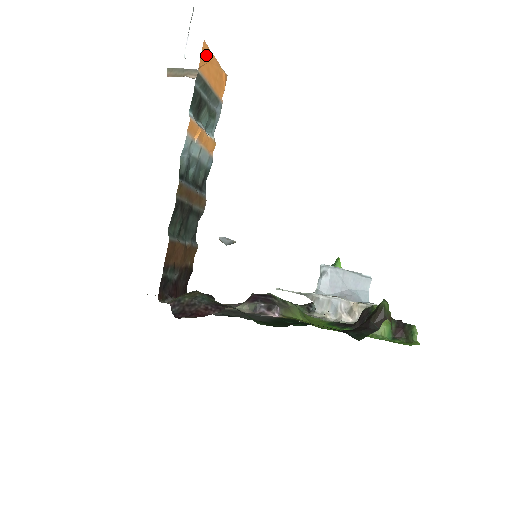
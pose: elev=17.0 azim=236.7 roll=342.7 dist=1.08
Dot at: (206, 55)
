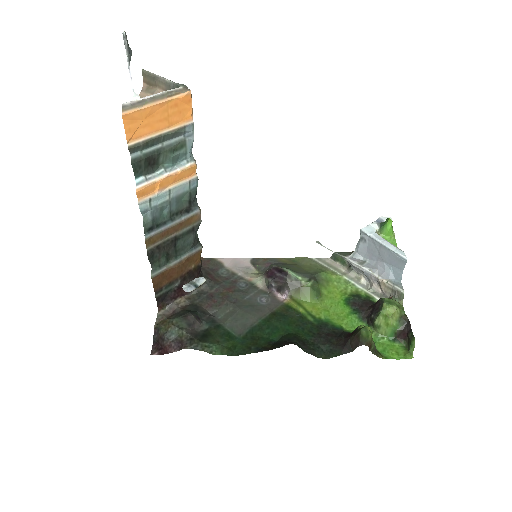
Dot at: (135, 119)
